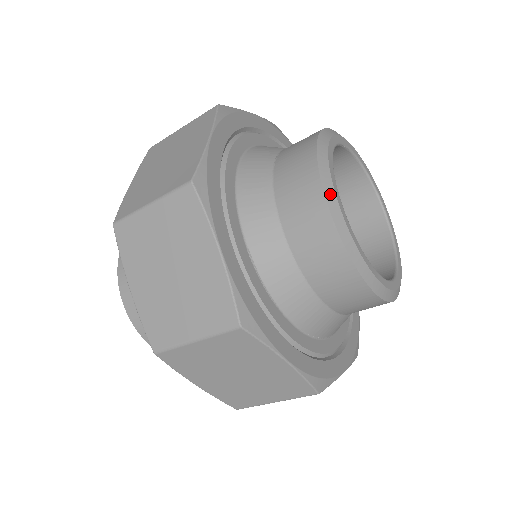
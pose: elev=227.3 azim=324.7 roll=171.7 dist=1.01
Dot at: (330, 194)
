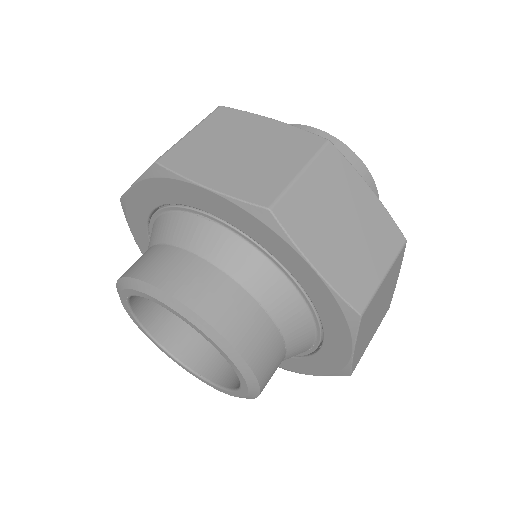
Dot at: occluded
